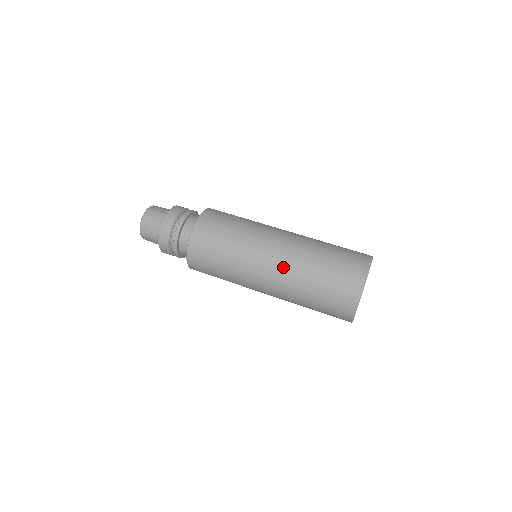
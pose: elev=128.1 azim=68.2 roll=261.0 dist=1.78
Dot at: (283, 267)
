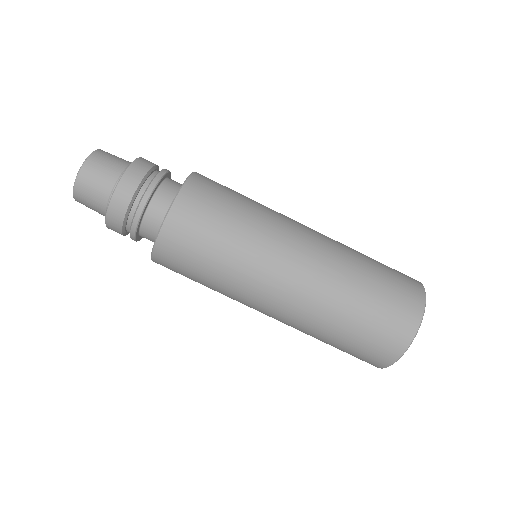
Dot at: (306, 293)
